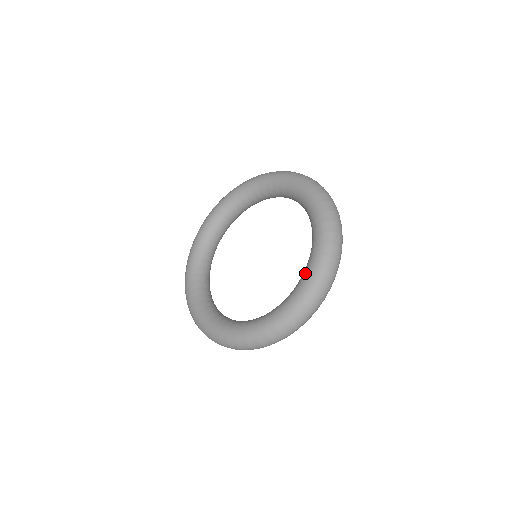
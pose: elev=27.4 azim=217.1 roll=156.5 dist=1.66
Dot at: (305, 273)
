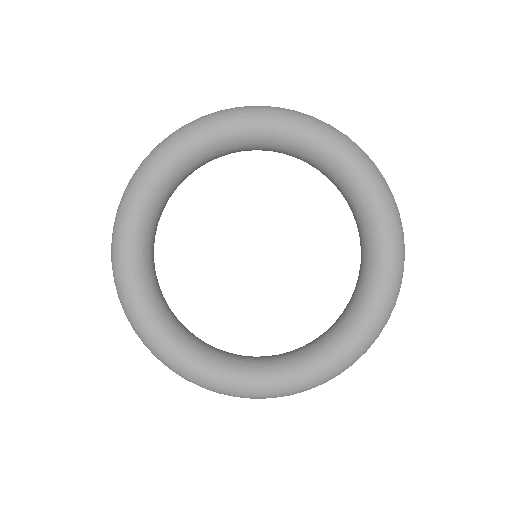
Dot at: (365, 310)
